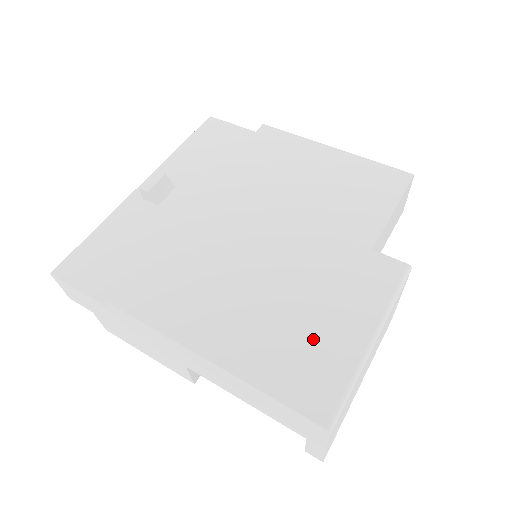
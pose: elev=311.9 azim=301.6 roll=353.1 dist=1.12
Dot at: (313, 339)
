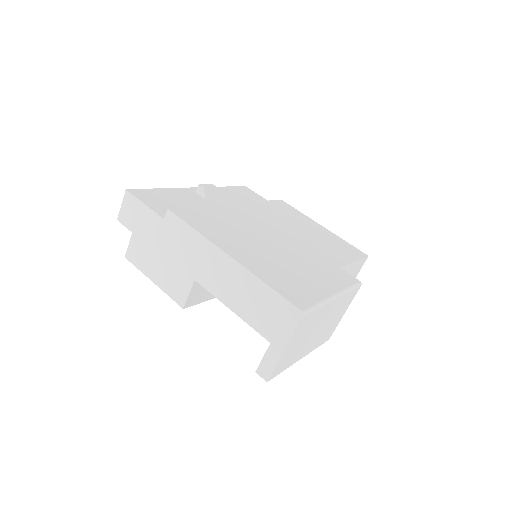
Dot at: (299, 279)
